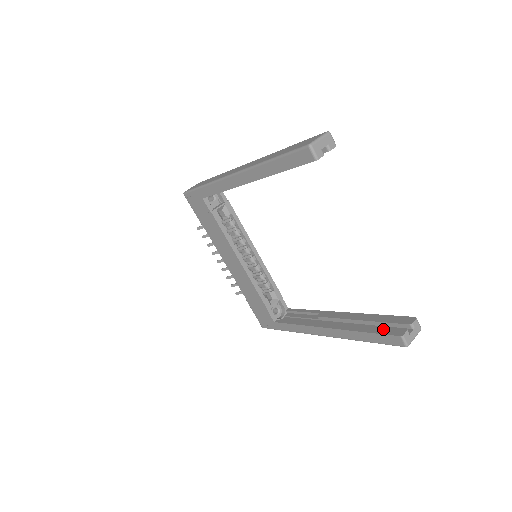
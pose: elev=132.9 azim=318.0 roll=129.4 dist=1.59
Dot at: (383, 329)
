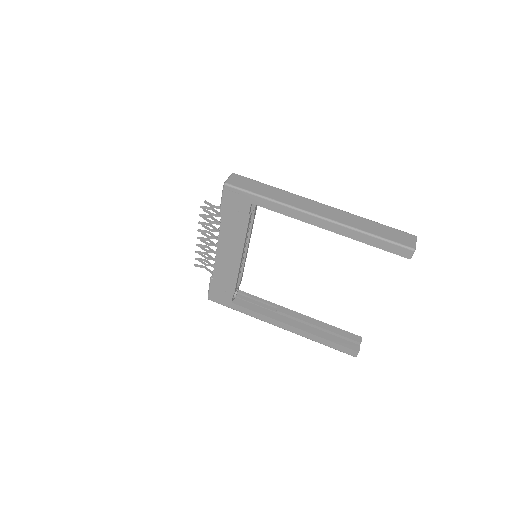
Dot at: (343, 342)
